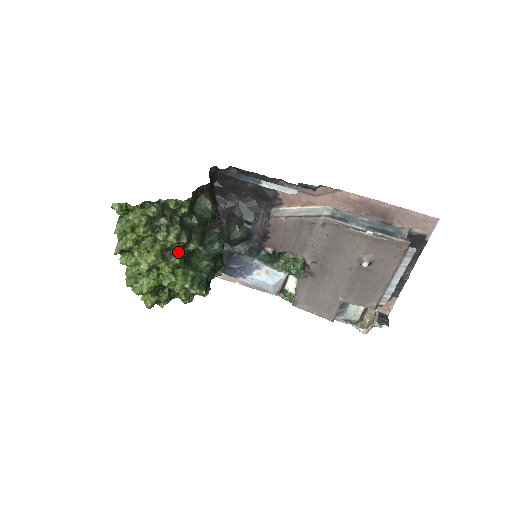
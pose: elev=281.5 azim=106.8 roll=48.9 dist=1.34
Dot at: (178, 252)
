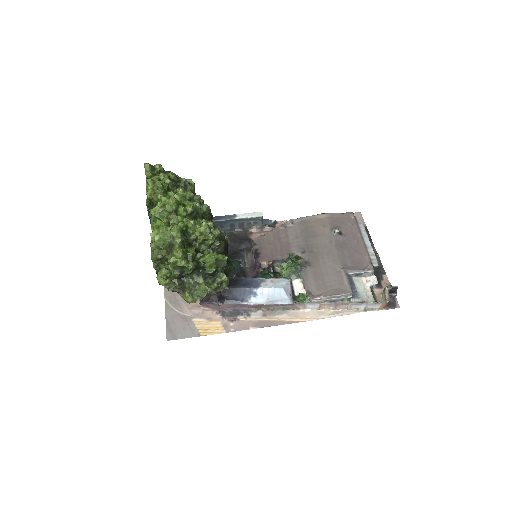
Dot at: occluded
